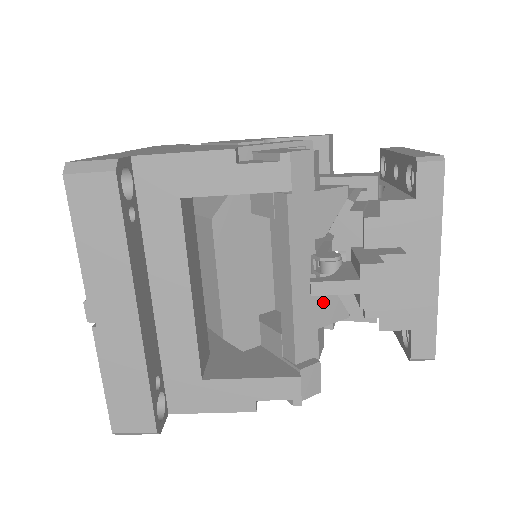
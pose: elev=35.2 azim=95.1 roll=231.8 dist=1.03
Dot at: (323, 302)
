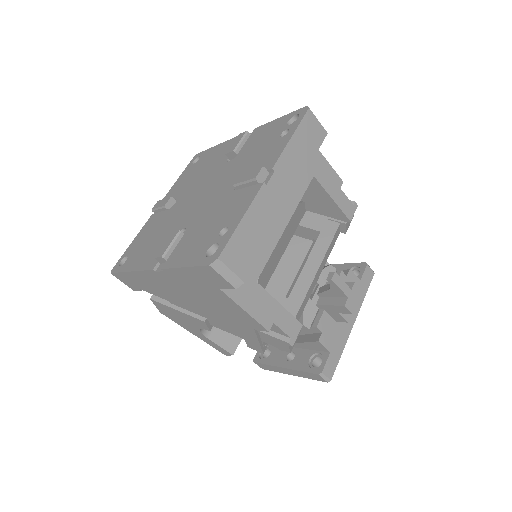
Dot at: occluded
